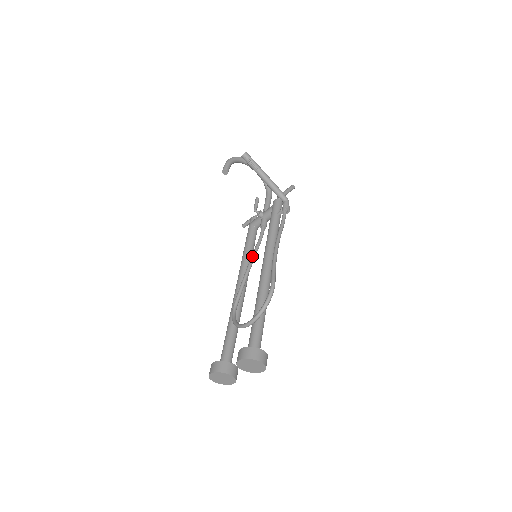
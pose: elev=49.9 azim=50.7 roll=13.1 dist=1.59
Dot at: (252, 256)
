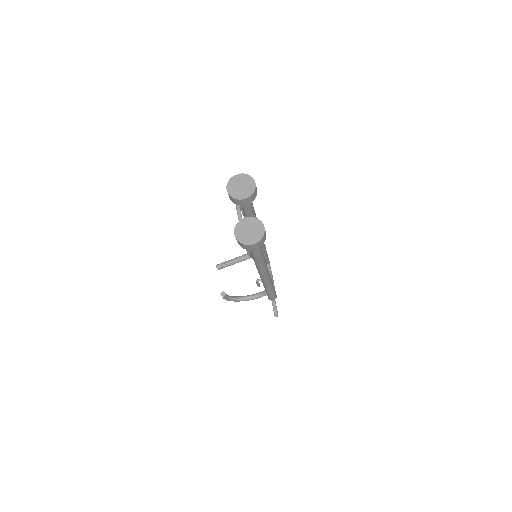
Dot at: occluded
